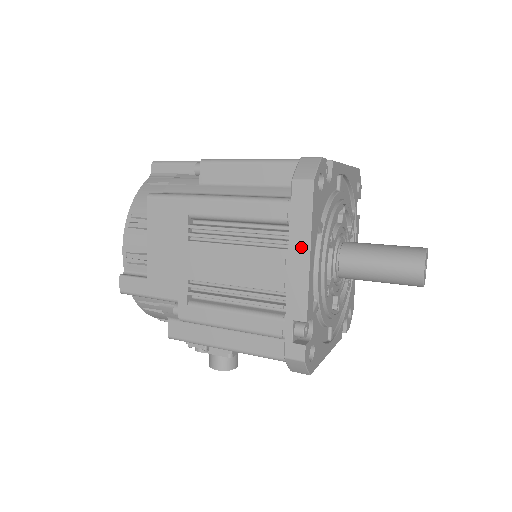
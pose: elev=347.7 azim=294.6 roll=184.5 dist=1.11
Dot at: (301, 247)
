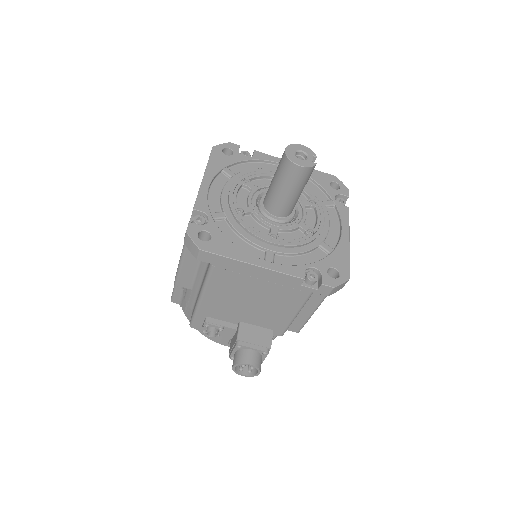
Dot at: occluded
